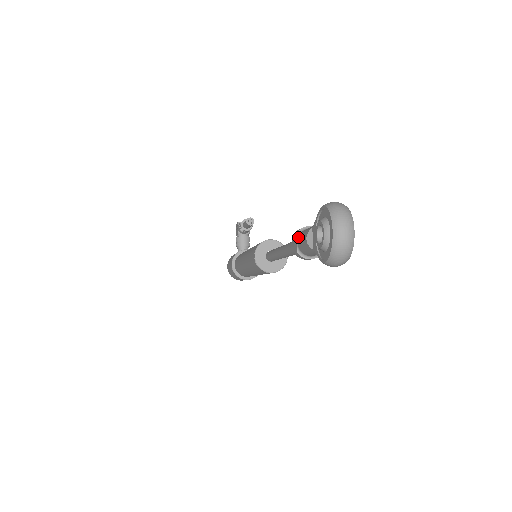
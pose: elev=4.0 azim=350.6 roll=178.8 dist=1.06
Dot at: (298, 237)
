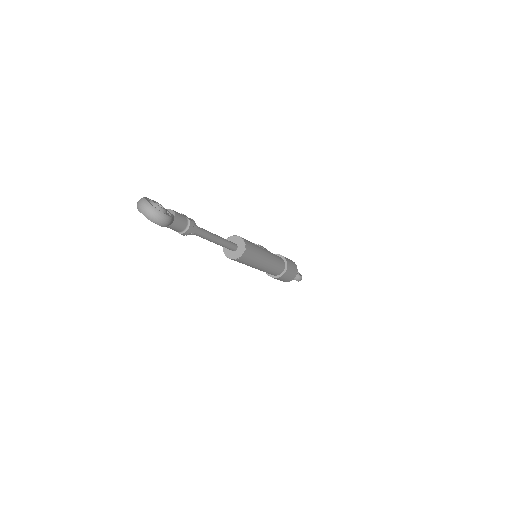
Dot at: occluded
